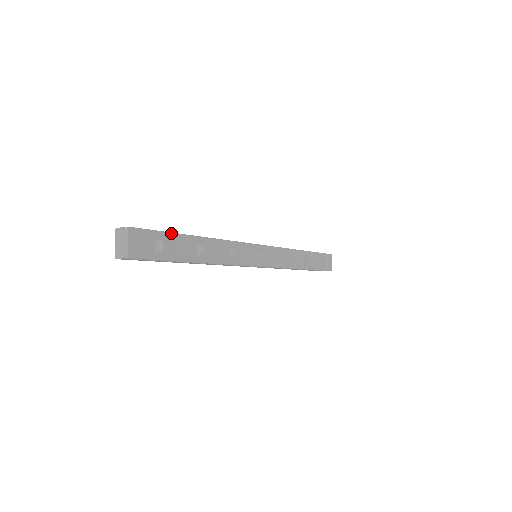
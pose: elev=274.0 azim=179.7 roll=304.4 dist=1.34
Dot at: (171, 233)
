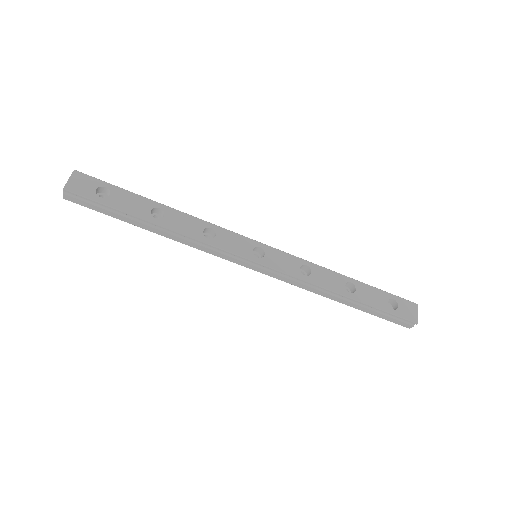
Dot at: (124, 189)
